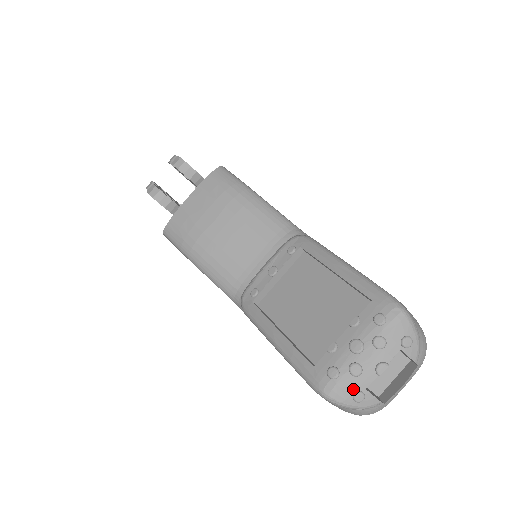
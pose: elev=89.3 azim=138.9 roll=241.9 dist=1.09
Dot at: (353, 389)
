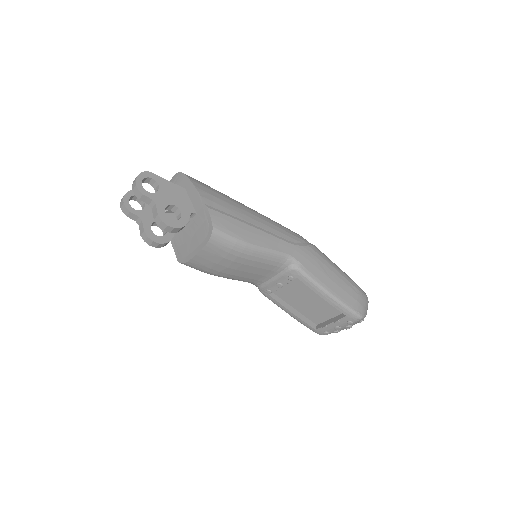
Dot at: occluded
